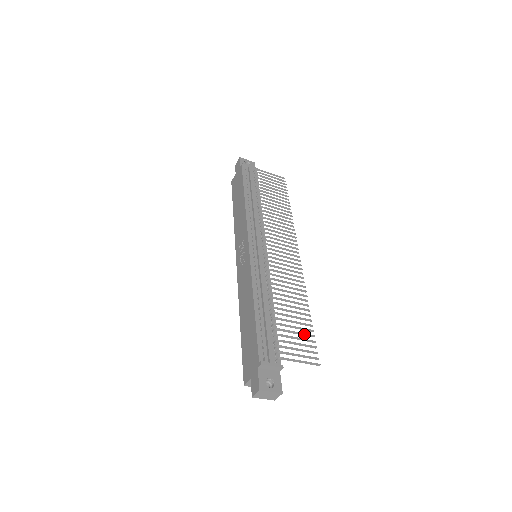
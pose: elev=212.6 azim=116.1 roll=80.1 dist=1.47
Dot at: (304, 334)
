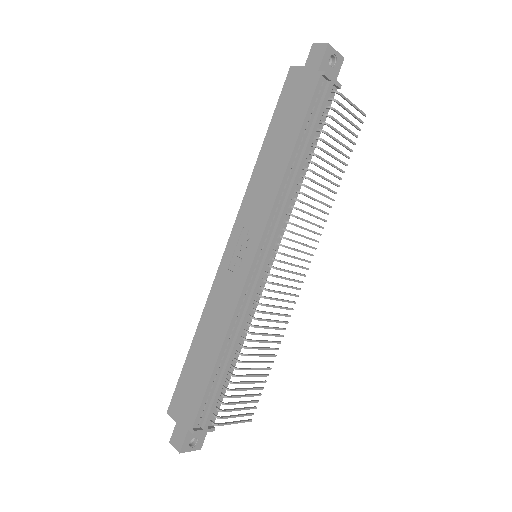
Dot at: (254, 389)
